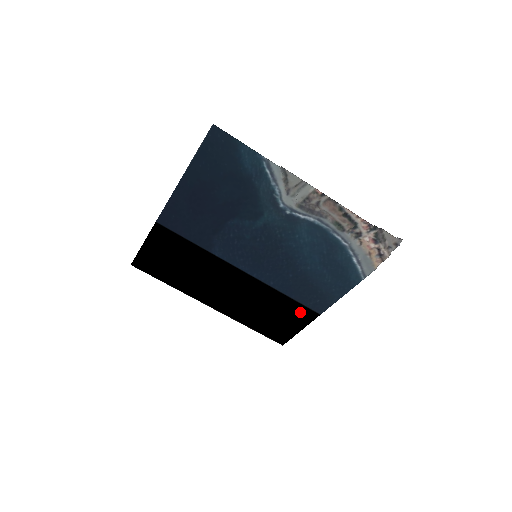
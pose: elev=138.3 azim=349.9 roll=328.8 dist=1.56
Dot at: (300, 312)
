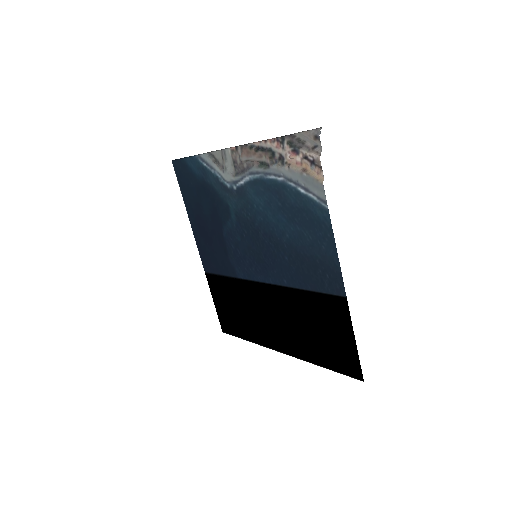
Dot at: (331, 307)
